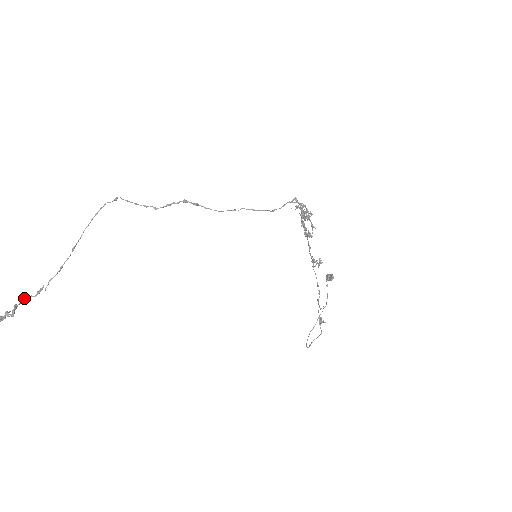
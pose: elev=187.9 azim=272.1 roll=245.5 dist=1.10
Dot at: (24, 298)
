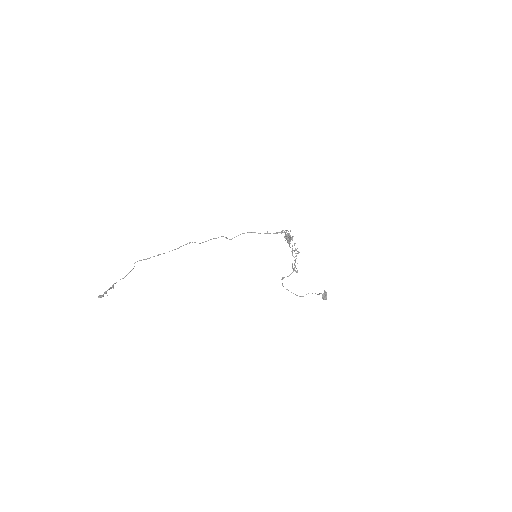
Dot at: occluded
